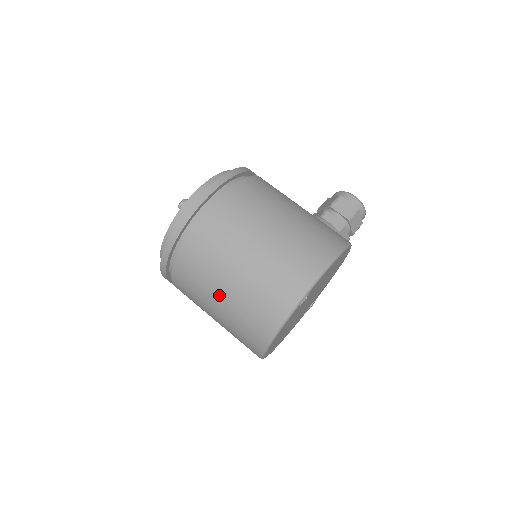
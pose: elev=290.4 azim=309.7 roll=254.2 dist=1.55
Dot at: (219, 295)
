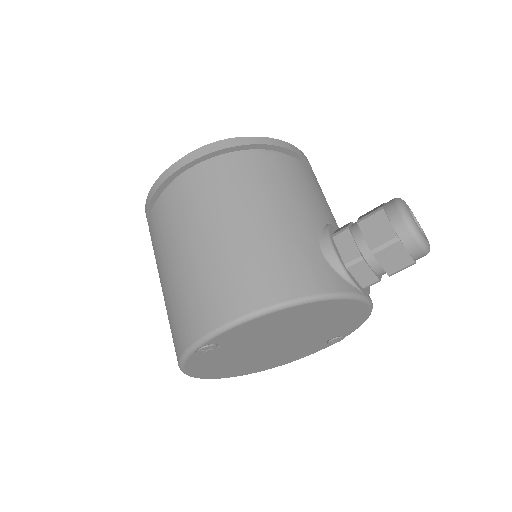
Dot at: occluded
